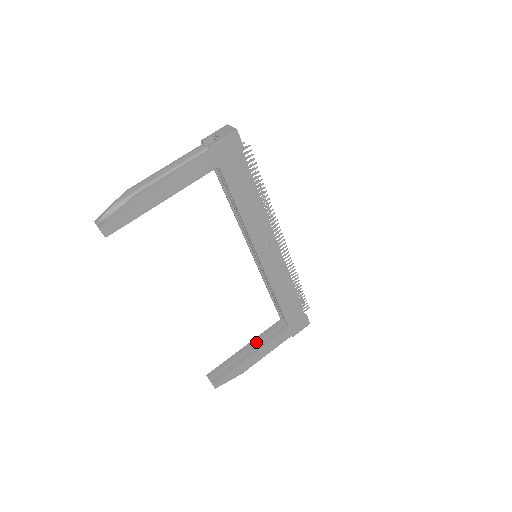
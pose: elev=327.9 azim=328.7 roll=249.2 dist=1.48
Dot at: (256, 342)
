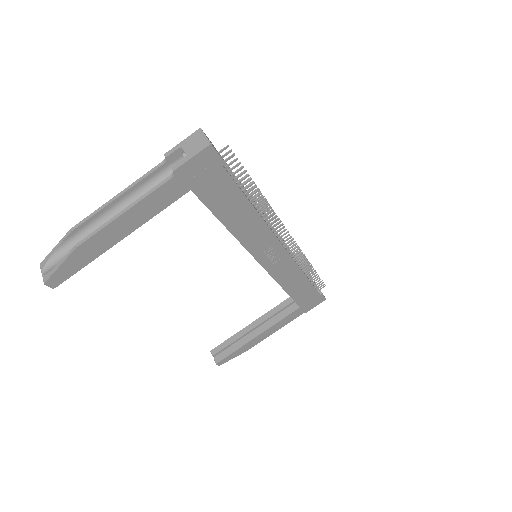
Dot at: (263, 320)
